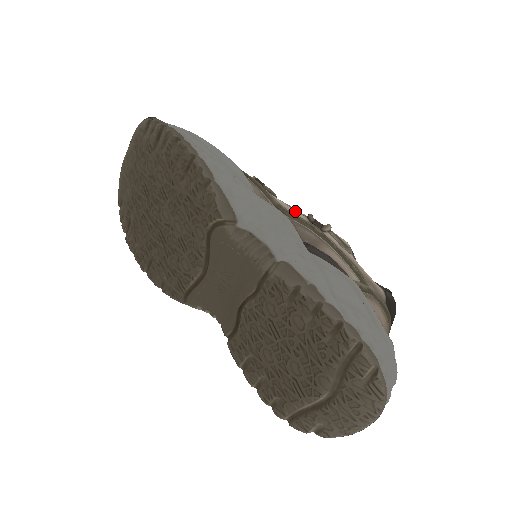
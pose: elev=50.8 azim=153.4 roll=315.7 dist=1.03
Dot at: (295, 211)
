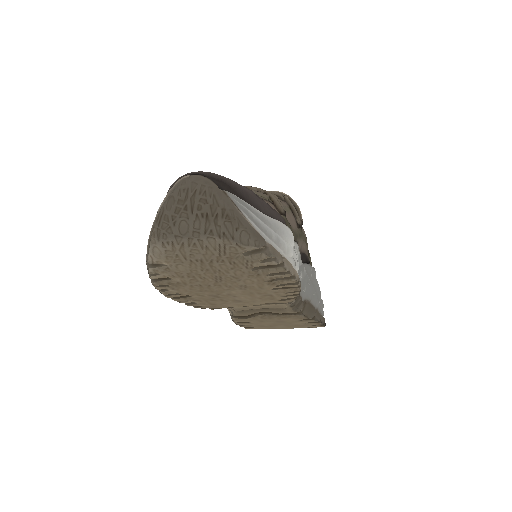
Dot at: (293, 221)
